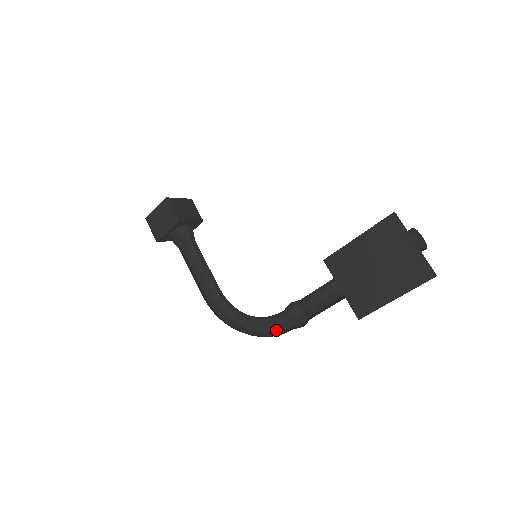
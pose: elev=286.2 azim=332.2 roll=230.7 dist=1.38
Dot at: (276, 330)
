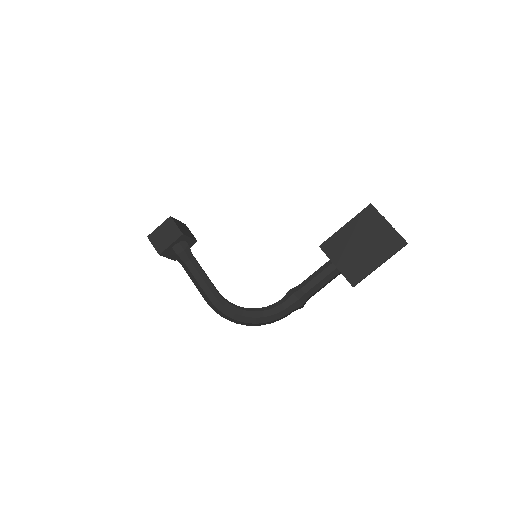
Dot at: (275, 318)
